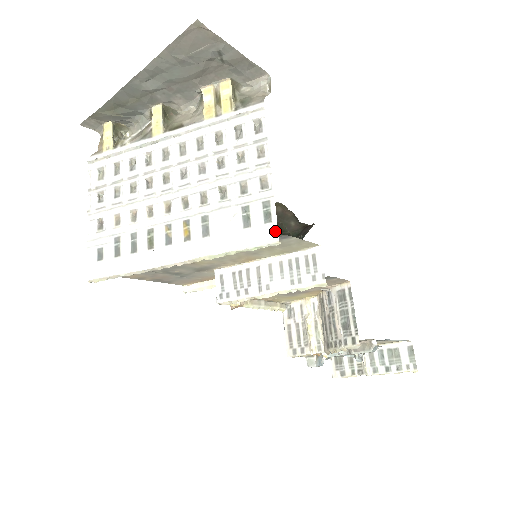
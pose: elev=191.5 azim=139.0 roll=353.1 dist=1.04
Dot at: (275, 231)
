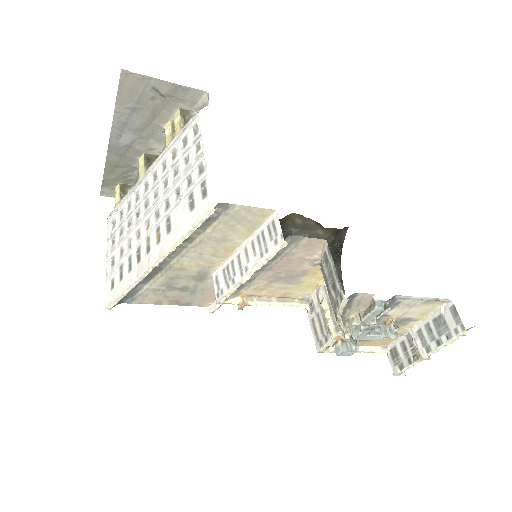
Dot at: (209, 201)
